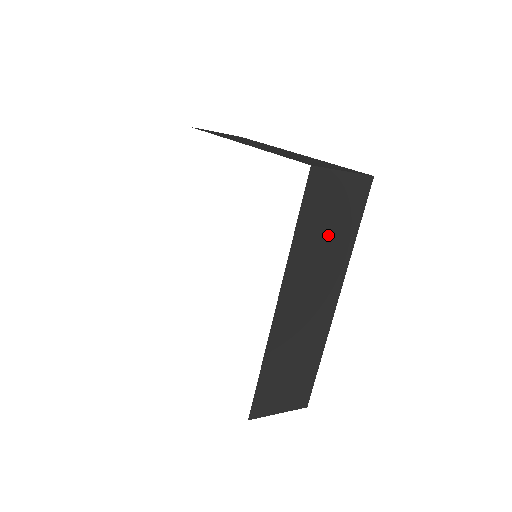
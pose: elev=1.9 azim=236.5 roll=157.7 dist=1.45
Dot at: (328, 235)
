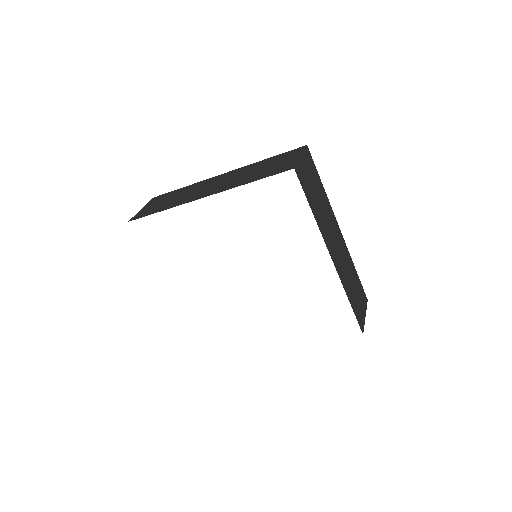
Dot at: occluded
